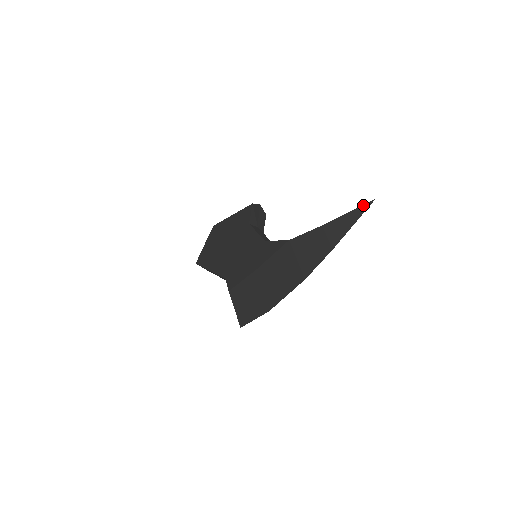
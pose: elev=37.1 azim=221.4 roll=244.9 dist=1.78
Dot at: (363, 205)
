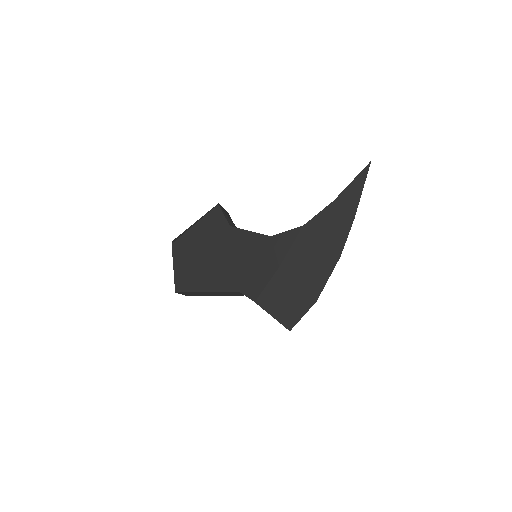
Dot at: (363, 170)
